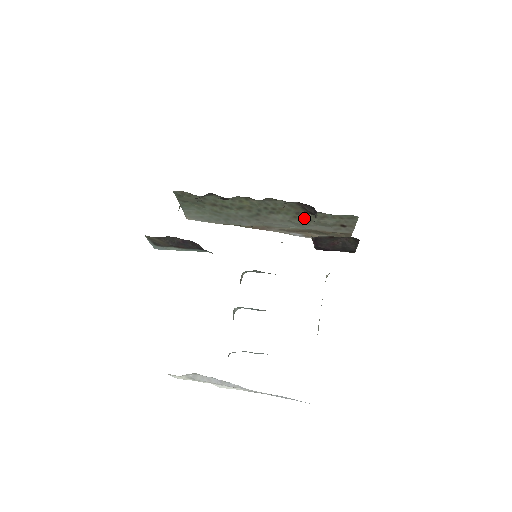
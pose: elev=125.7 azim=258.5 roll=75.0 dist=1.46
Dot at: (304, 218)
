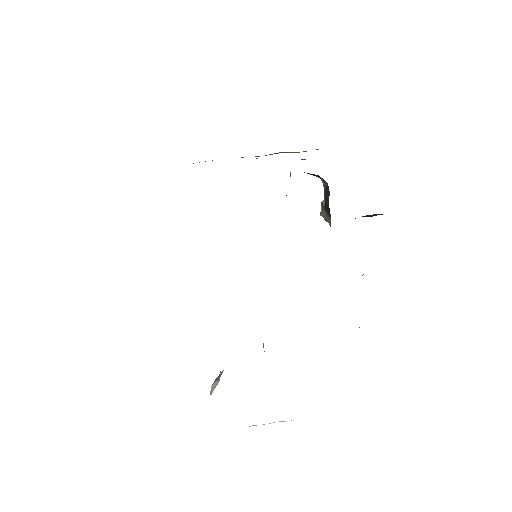
Dot at: occluded
